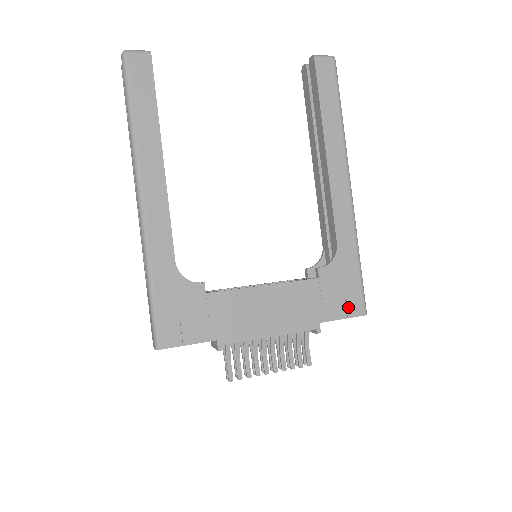
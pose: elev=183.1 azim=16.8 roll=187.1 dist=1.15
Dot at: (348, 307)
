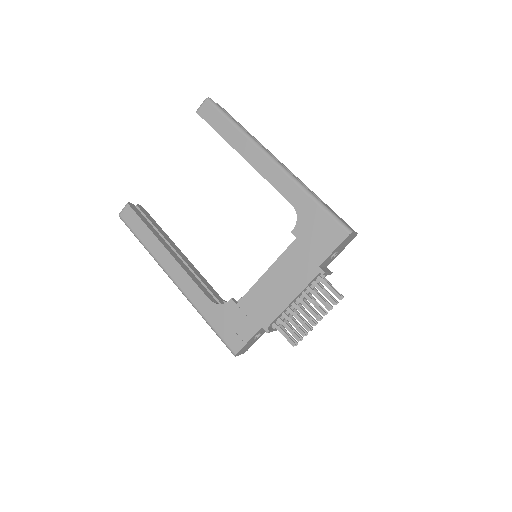
Dot at: (332, 239)
